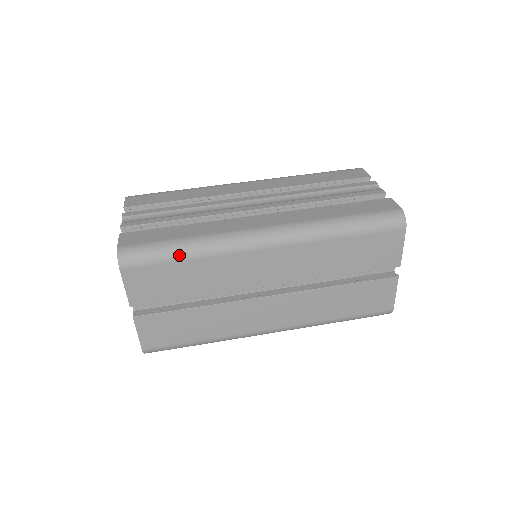
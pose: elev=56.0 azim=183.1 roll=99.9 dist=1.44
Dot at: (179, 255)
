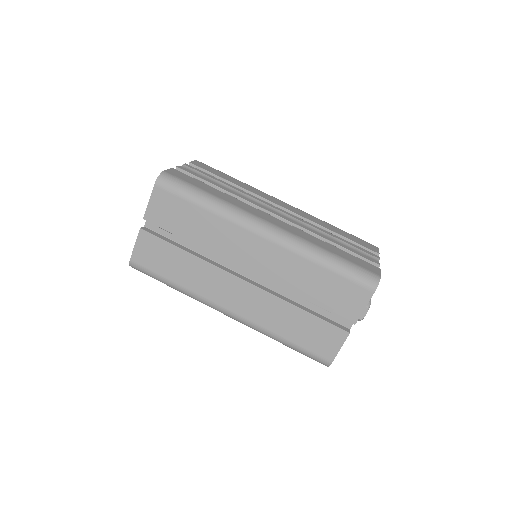
Dot at: (199, 201)
